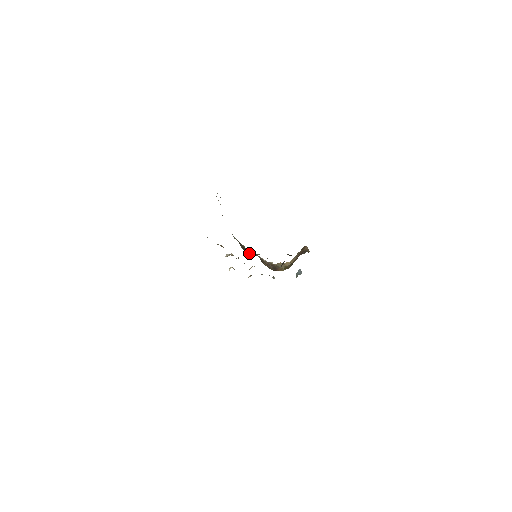
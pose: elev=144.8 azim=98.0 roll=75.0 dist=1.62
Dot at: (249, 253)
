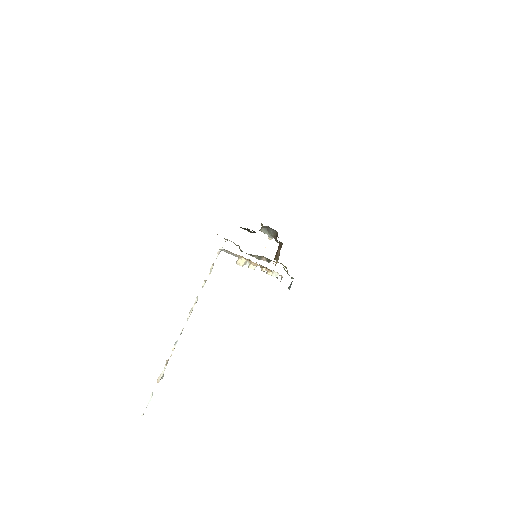
Dot at: occluded
